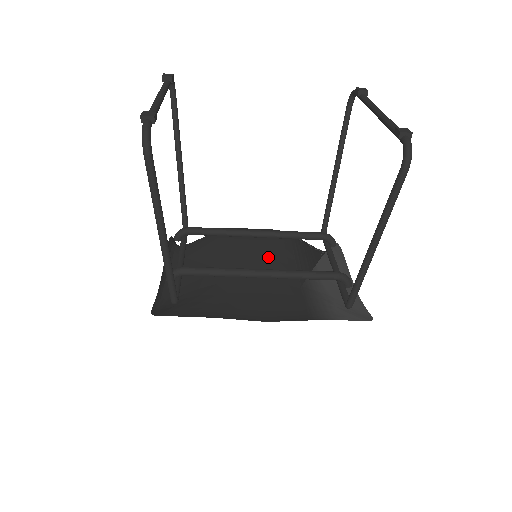
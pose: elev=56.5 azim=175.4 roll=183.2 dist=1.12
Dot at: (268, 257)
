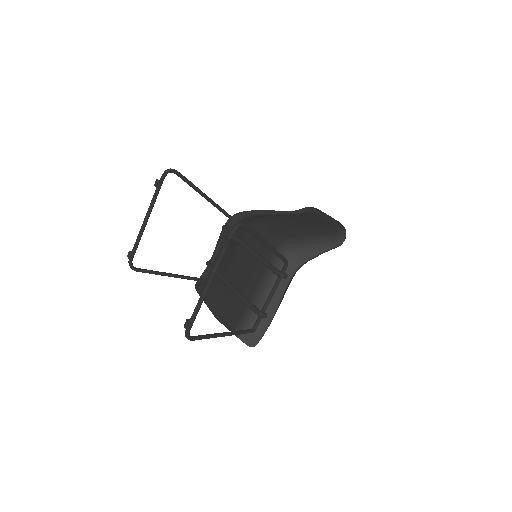
Dot at: (250, 268)
